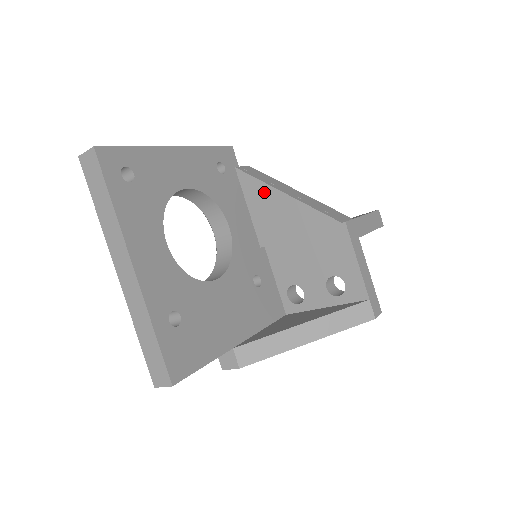
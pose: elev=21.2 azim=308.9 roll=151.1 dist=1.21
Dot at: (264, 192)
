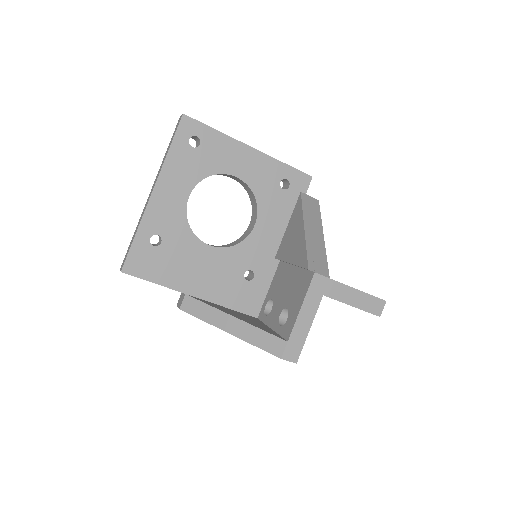
Dot at: (299, 219)
